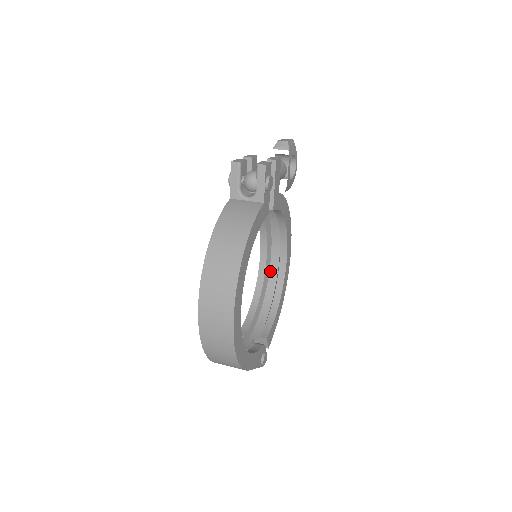
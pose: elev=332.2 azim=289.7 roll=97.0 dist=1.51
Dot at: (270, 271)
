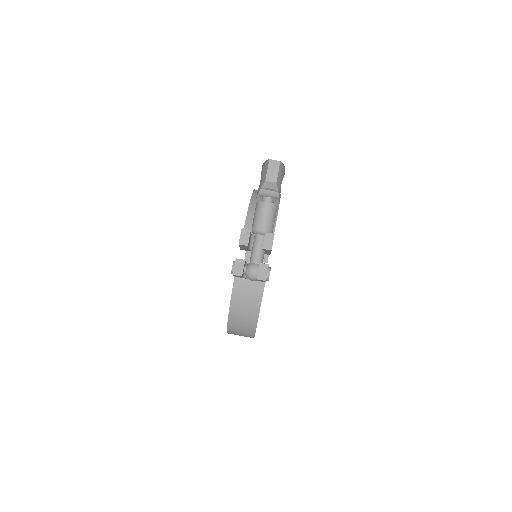
Dot at: occluded
